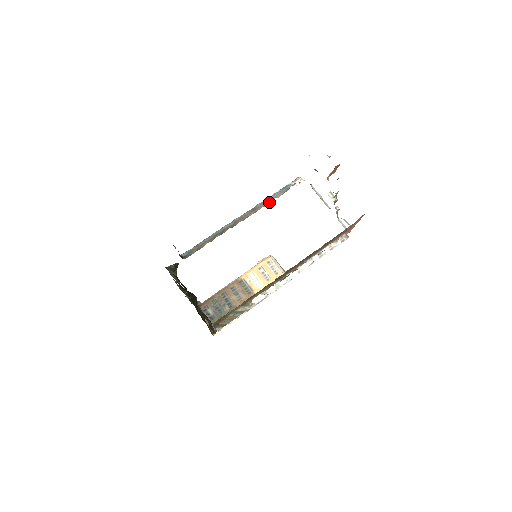
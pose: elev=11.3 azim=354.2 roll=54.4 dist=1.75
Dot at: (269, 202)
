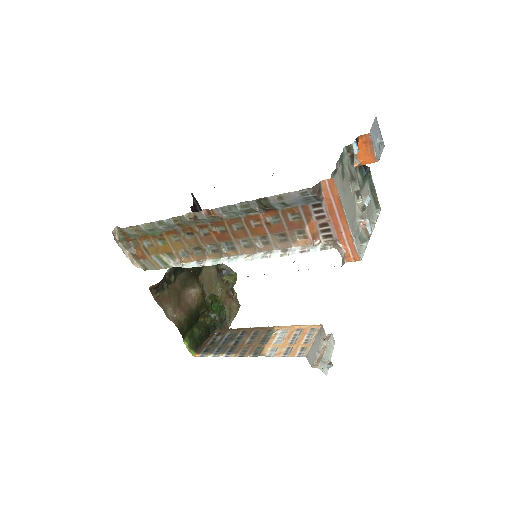
Dot at: occluded
